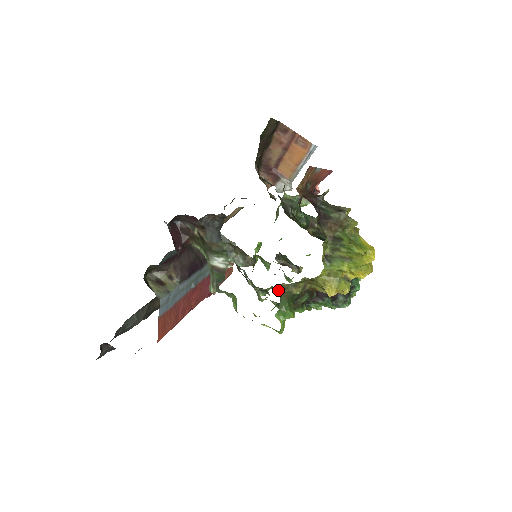
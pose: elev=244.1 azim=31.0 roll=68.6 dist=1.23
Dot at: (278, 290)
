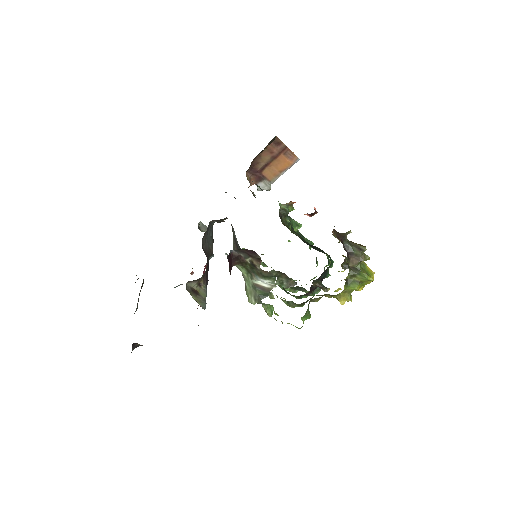
Dot at: occluded
